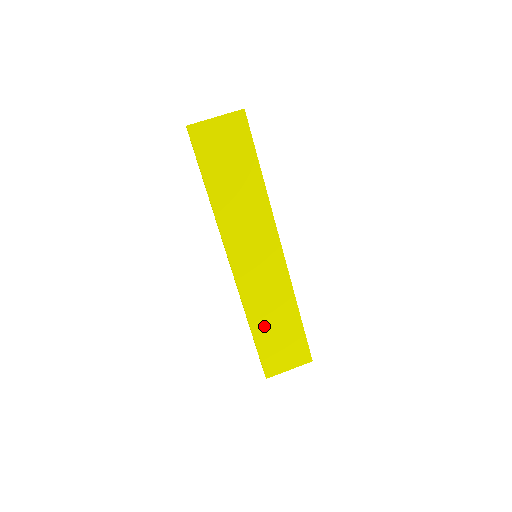
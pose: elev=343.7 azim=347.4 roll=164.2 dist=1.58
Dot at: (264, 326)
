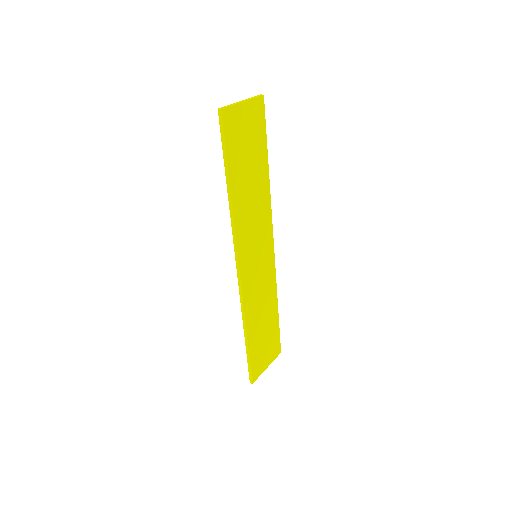
Dot at: (256, 329)
